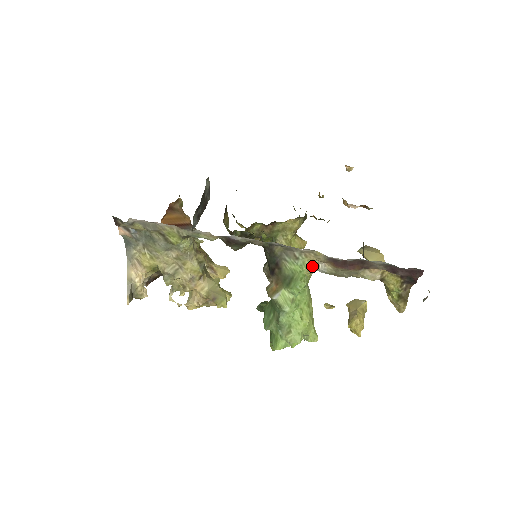
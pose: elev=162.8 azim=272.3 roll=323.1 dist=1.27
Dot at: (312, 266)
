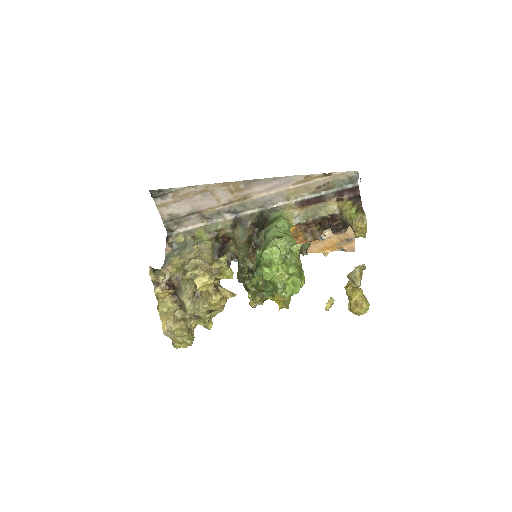
Dot at: (290, 216)
